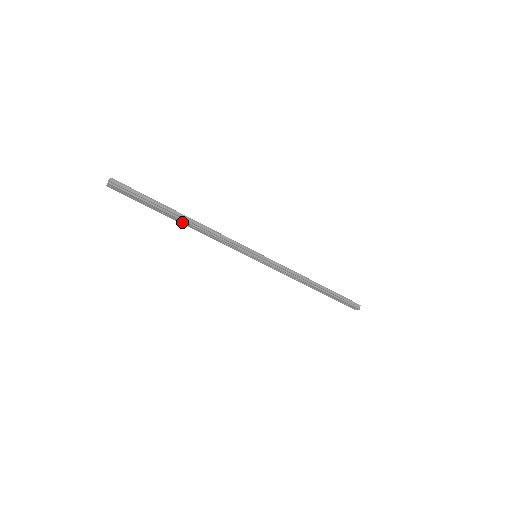
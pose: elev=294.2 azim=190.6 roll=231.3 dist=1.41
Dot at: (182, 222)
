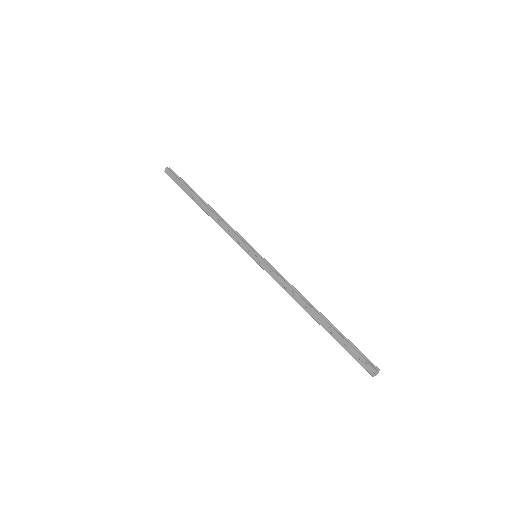
Dot at: (202, 206)
